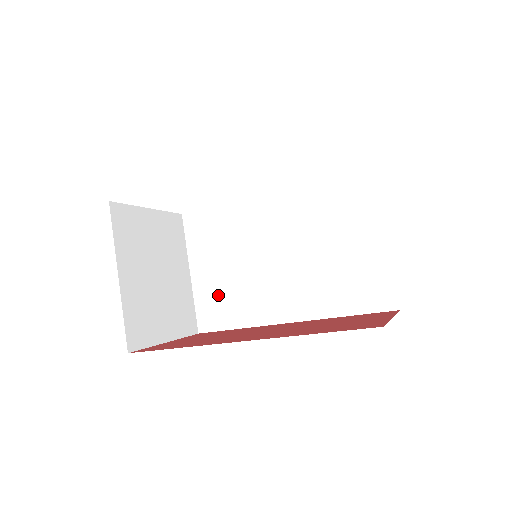
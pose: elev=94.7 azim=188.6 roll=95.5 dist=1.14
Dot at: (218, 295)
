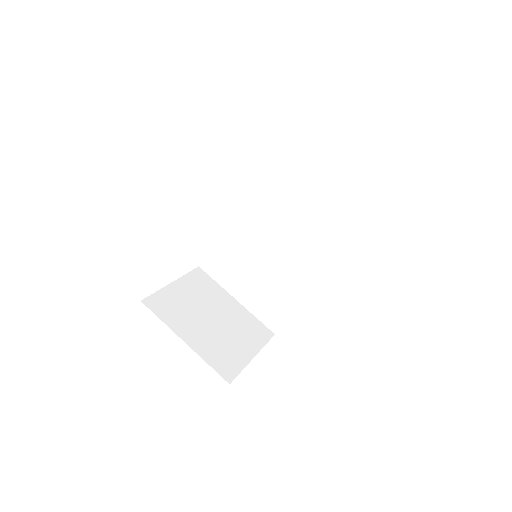
Dot at: (264, 299)
